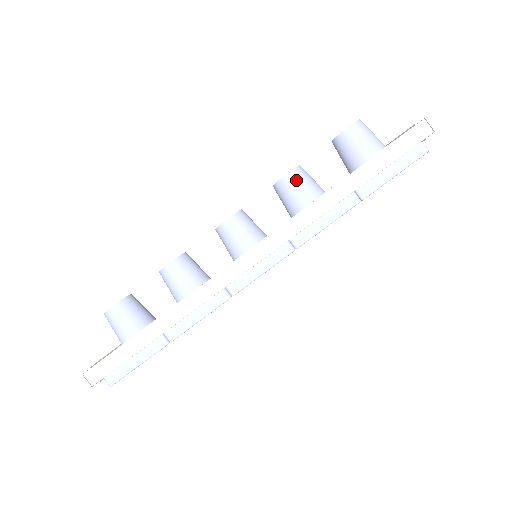
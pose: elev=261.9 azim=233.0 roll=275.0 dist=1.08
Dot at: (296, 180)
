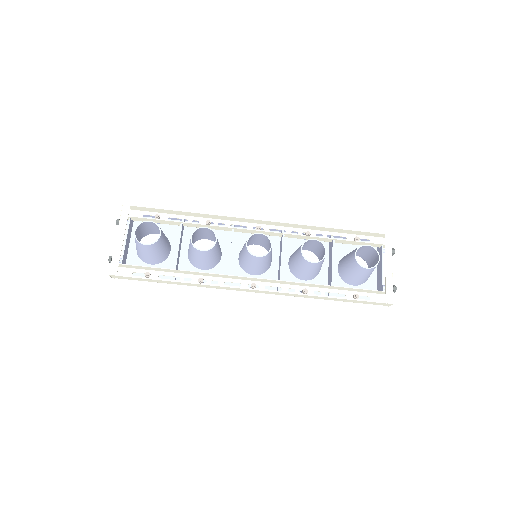
Dot at: (314, 266)
